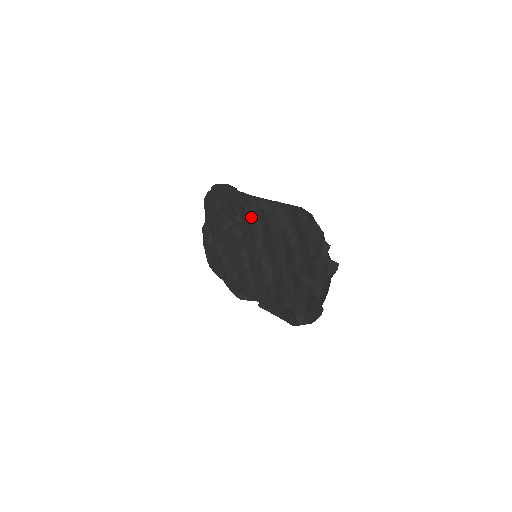
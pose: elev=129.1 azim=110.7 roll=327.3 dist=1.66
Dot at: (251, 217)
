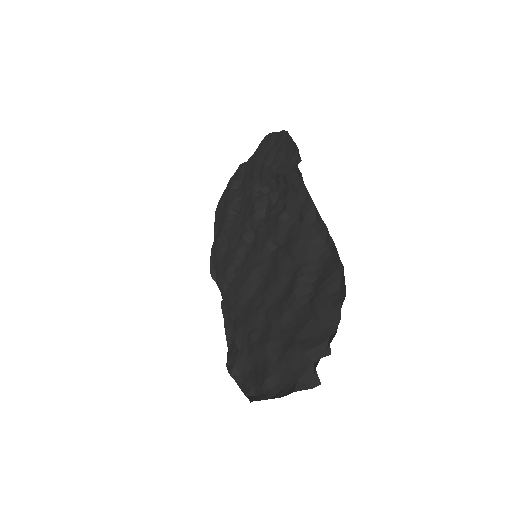
Dot at: (286, 211)
